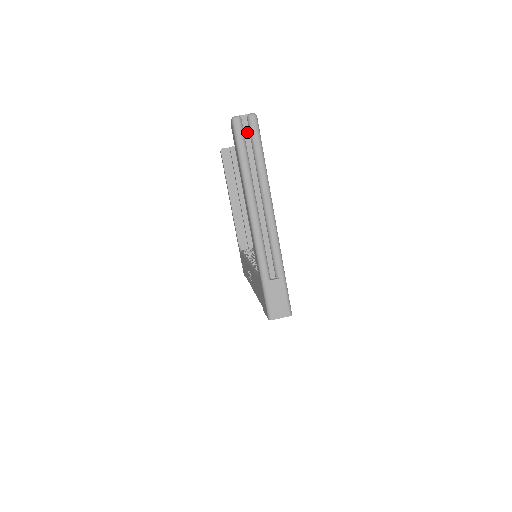
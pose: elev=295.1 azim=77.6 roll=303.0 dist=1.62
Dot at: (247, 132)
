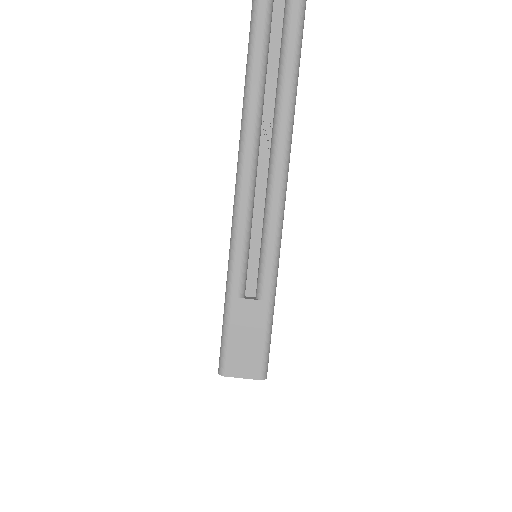
Dot at: out of frame
